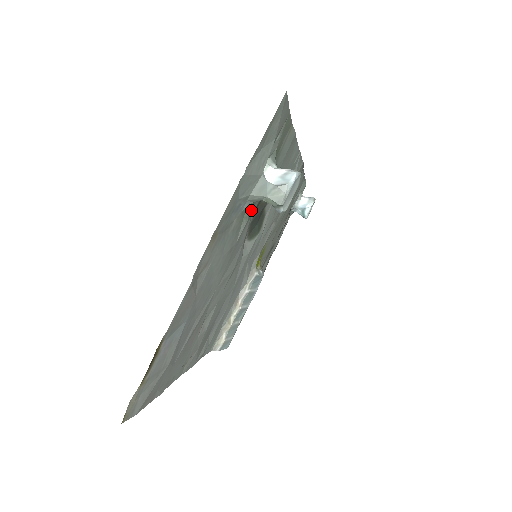
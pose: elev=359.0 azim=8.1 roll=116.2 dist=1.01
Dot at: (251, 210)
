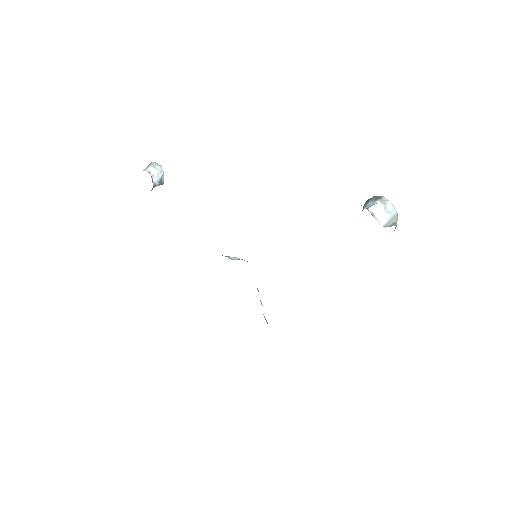
Dot at: occluded
